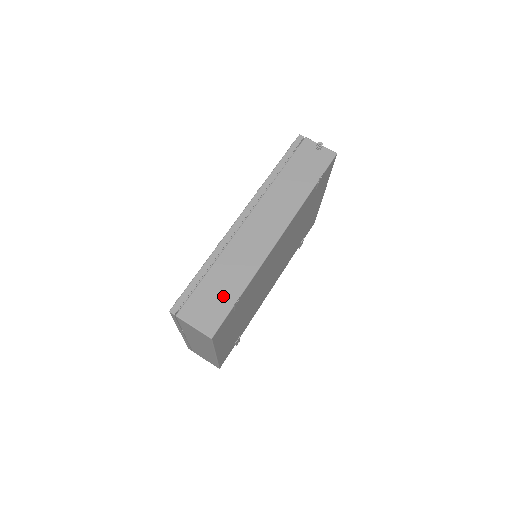
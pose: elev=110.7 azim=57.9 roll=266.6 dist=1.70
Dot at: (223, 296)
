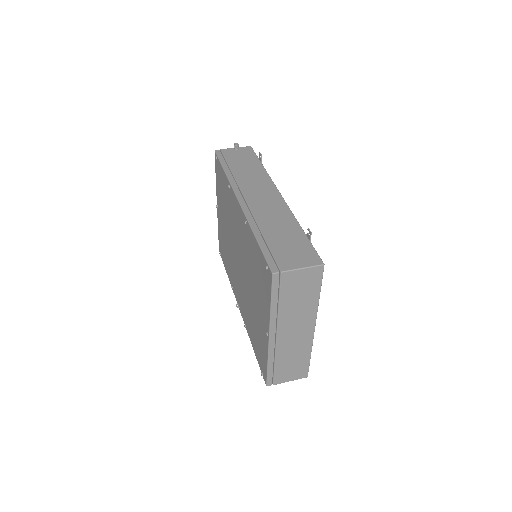
Dot at: (295, 240)
